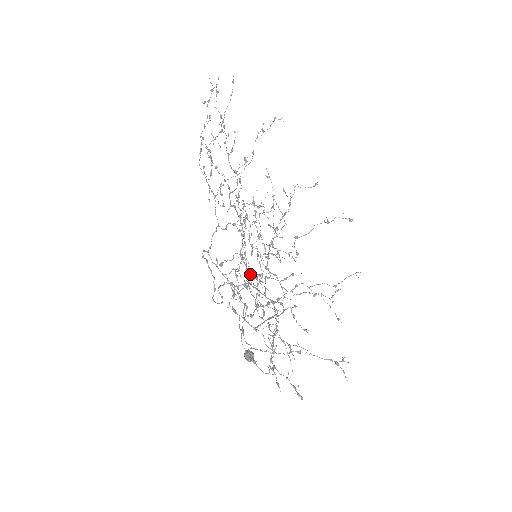
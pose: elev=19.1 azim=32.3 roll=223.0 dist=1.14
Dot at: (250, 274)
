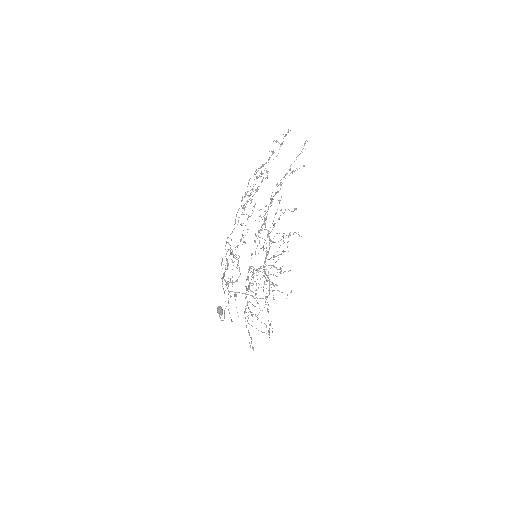
Dot at: occluded
